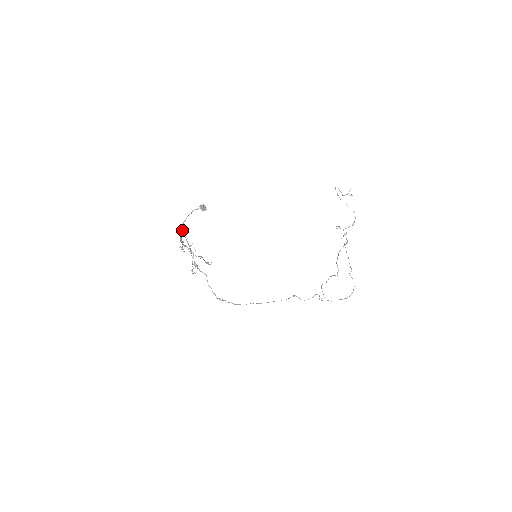
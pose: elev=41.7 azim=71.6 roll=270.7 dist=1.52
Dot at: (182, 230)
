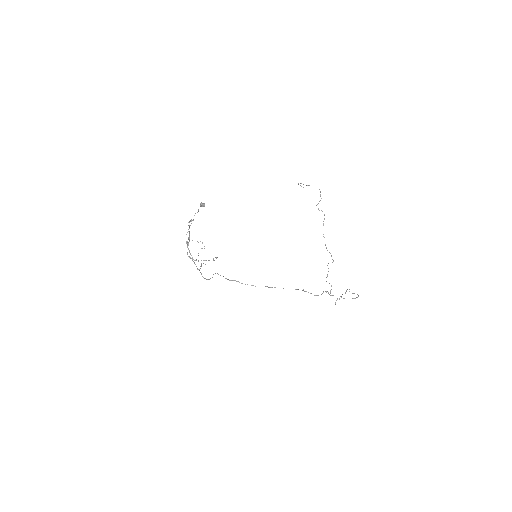
Dot at: occluded
